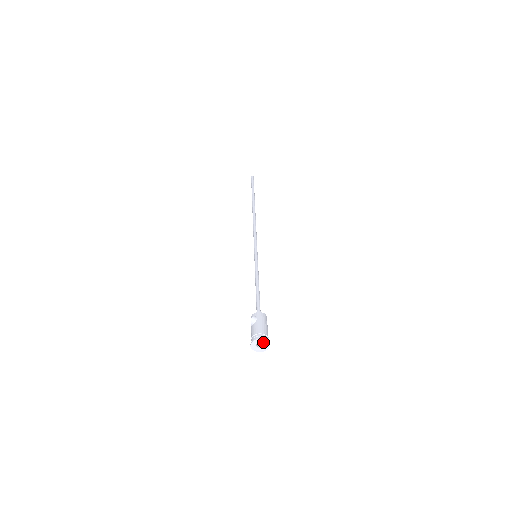
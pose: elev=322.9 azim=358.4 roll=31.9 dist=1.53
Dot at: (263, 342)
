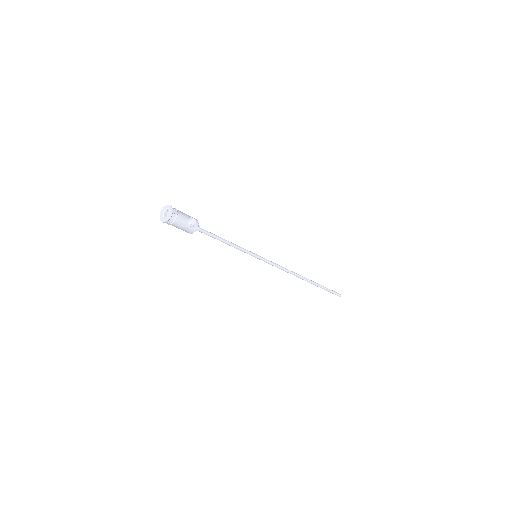
Dot at: (166, 209)
